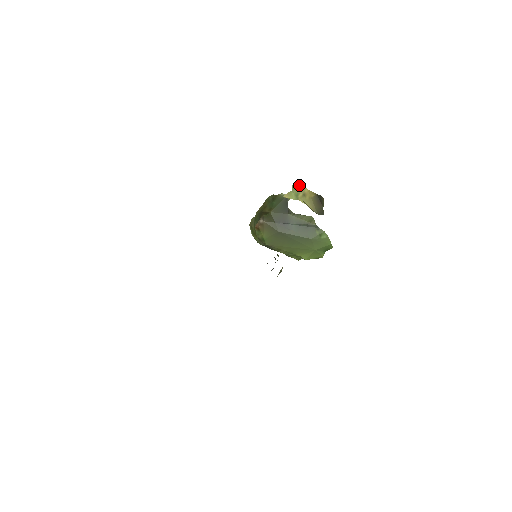
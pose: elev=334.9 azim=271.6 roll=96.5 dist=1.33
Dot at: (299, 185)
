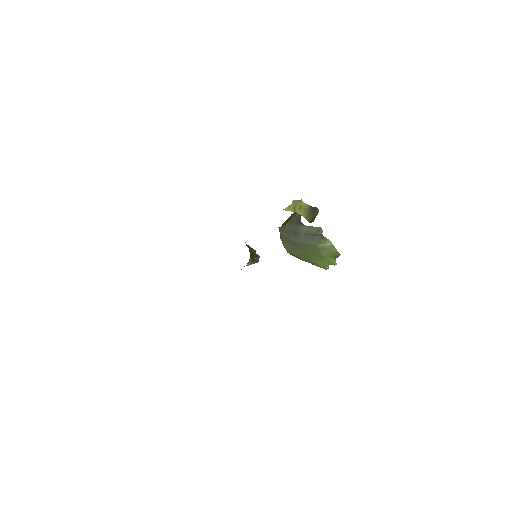
Dot at: (298, 200)
